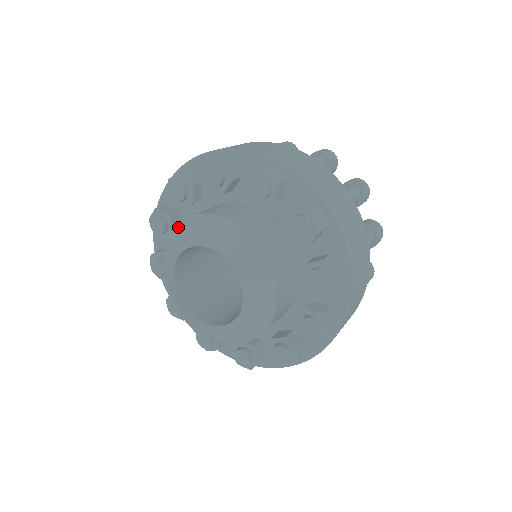
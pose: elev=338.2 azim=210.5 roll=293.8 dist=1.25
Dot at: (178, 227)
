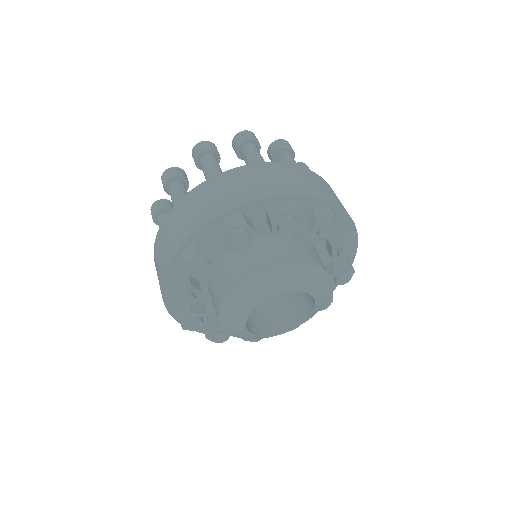
Dot at: (288, 267)
